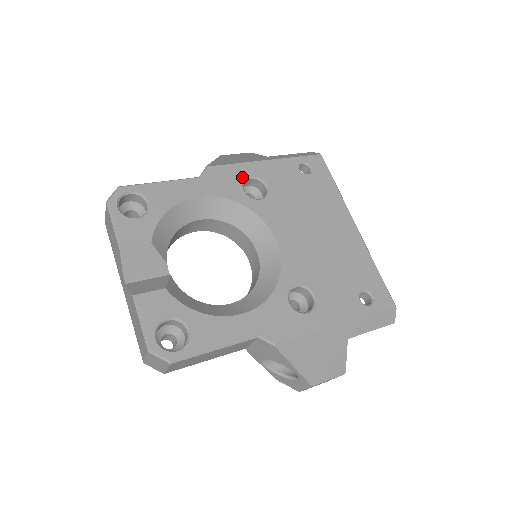
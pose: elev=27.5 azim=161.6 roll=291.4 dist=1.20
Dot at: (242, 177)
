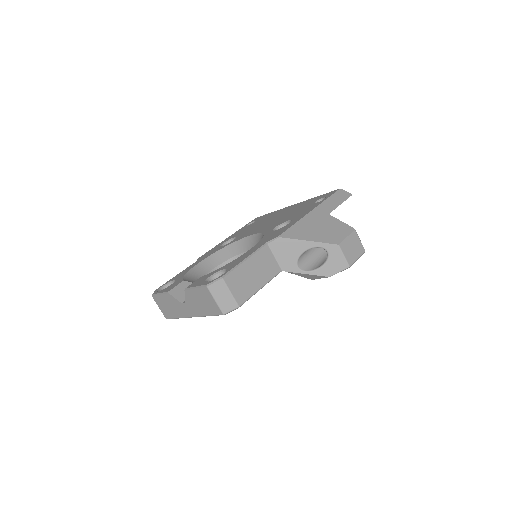
Dot at: (218, 246)
